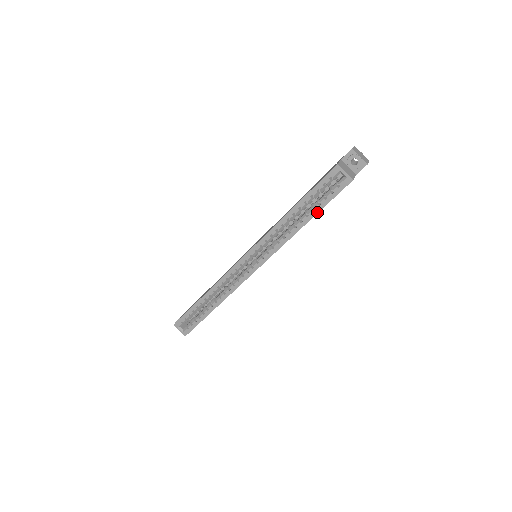
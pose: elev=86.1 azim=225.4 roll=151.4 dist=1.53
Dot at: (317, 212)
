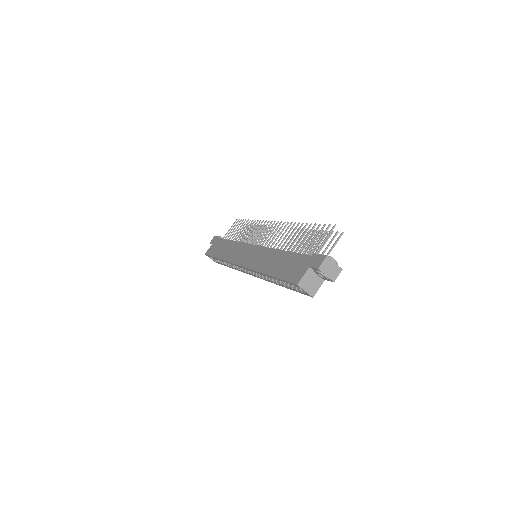
Dot at: (288, 288)
